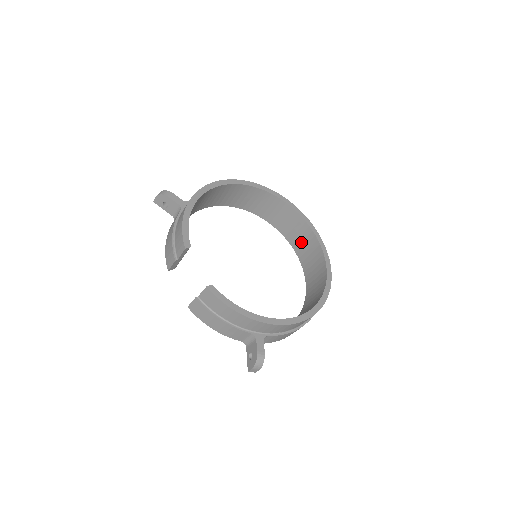
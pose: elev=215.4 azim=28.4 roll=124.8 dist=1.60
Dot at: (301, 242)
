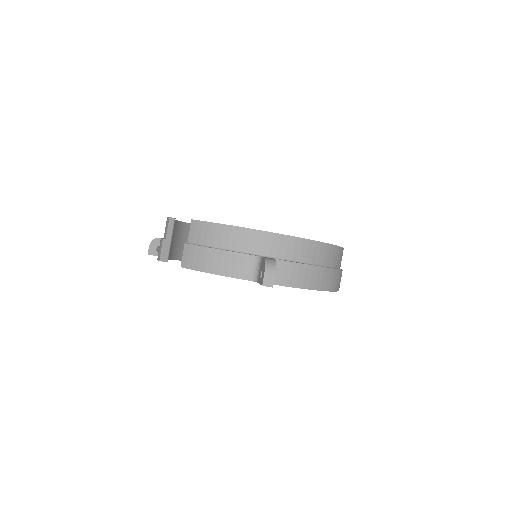
Dot at: occluded
